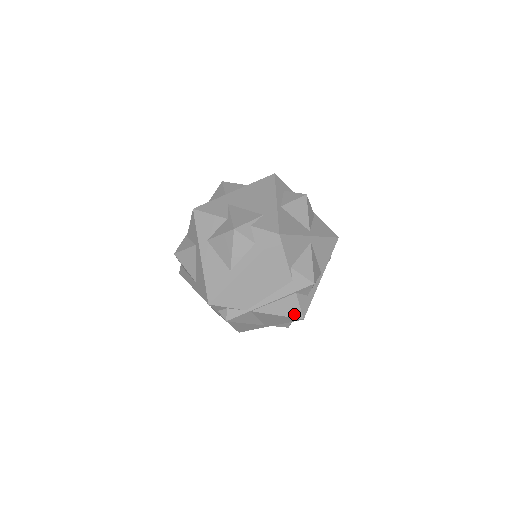
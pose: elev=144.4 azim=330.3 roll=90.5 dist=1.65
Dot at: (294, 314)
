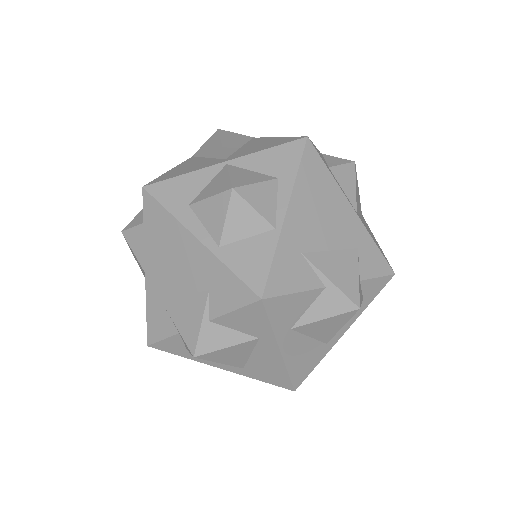
Dot at: occluded
